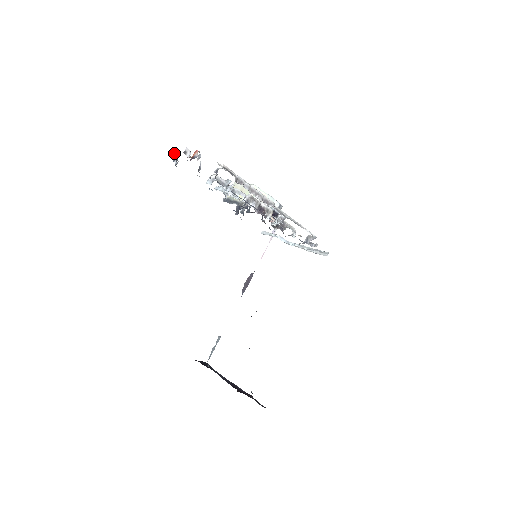
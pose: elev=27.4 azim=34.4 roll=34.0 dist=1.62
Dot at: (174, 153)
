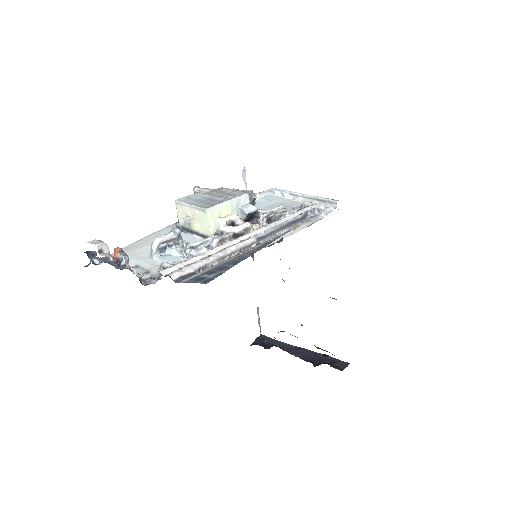
Dot at: occluded
